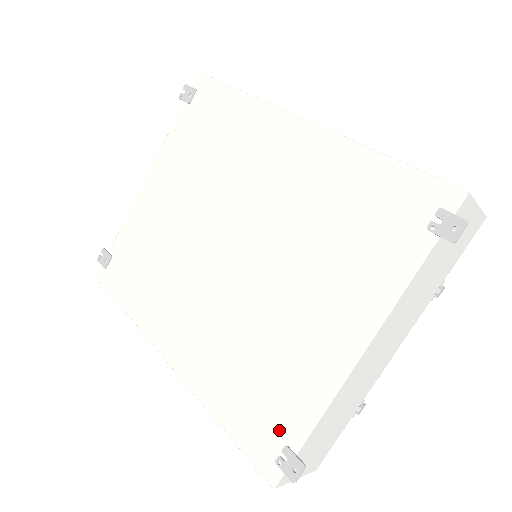
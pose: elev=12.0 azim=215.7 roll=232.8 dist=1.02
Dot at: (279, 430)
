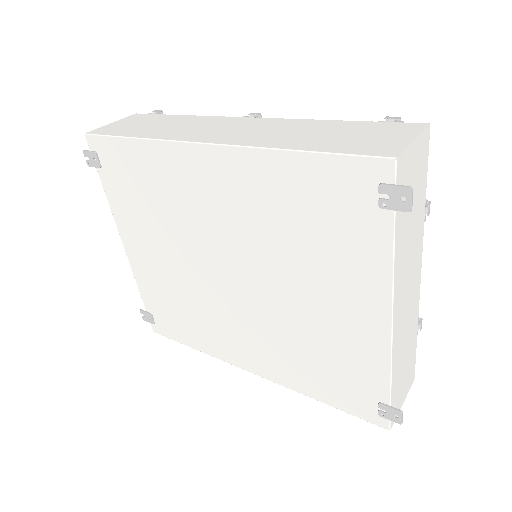
Dot at: (366, 394)
